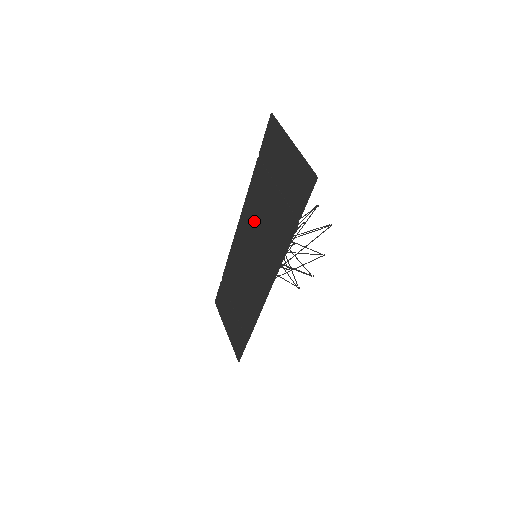
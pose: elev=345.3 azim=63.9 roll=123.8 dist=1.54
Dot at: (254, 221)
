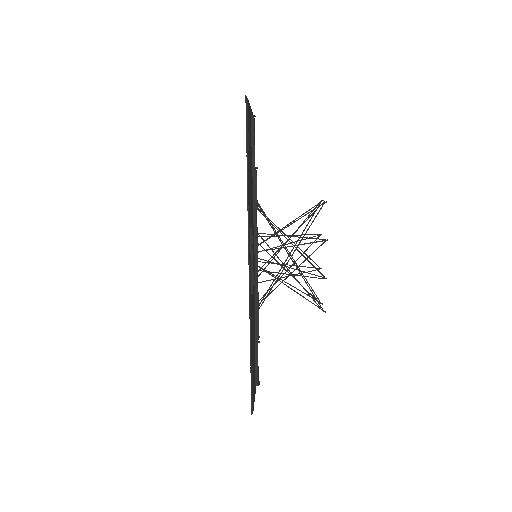
Dot at: occluded
